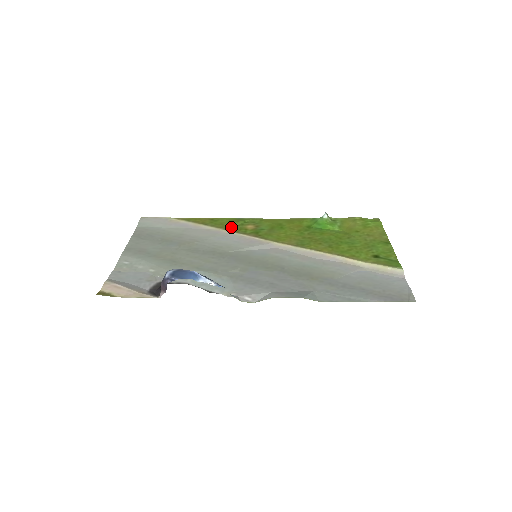
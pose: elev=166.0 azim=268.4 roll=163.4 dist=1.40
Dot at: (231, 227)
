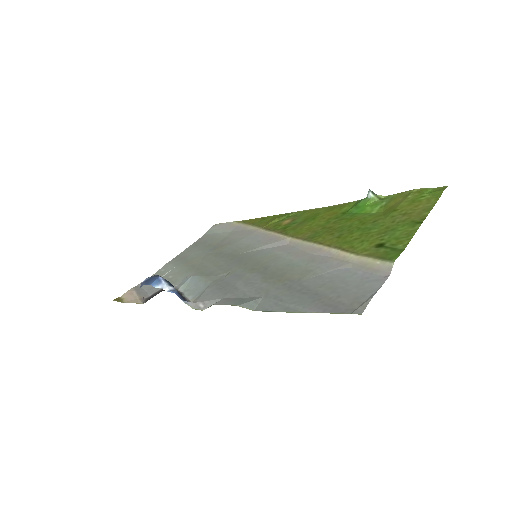
Dot at: (270, 224)
